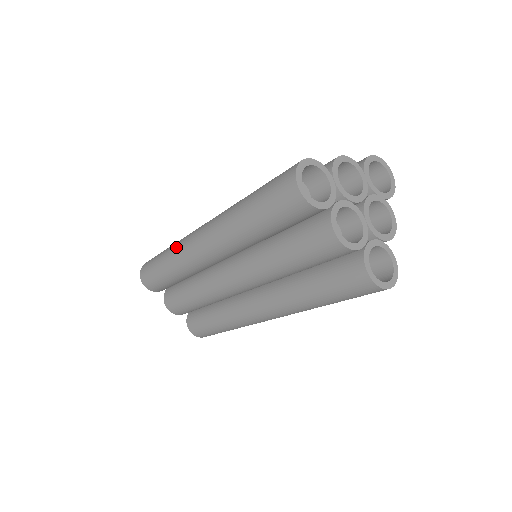
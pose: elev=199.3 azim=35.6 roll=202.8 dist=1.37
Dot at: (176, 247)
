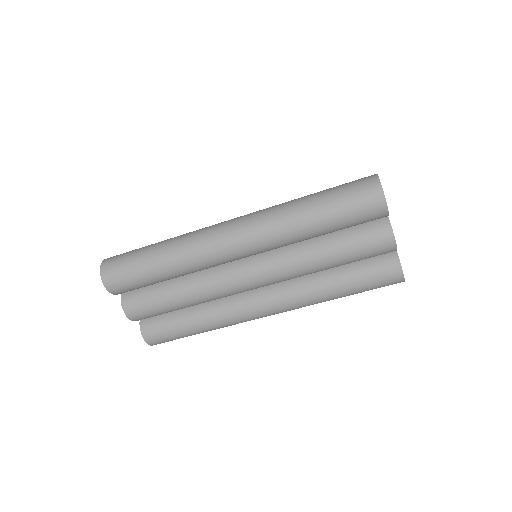
Dot at: (185, 243)
